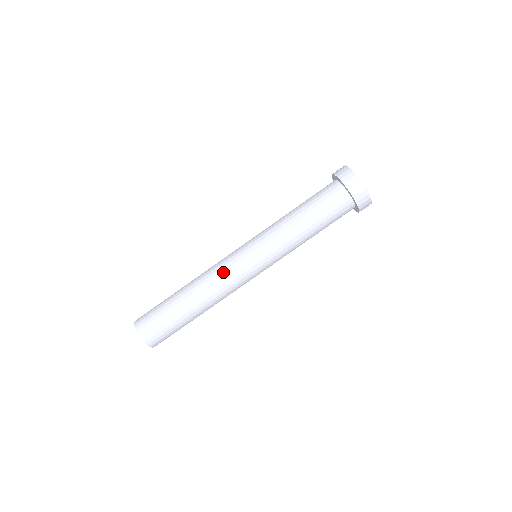
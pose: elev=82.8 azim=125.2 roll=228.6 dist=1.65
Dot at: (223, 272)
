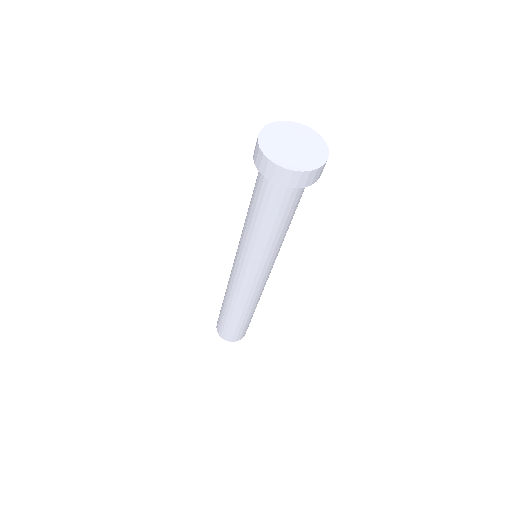
Dot at: (236, 288)
